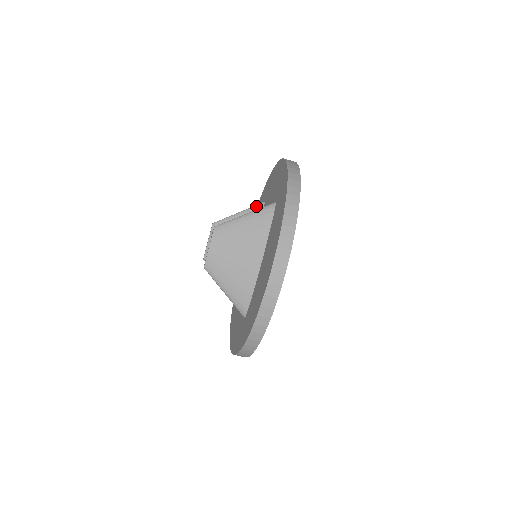
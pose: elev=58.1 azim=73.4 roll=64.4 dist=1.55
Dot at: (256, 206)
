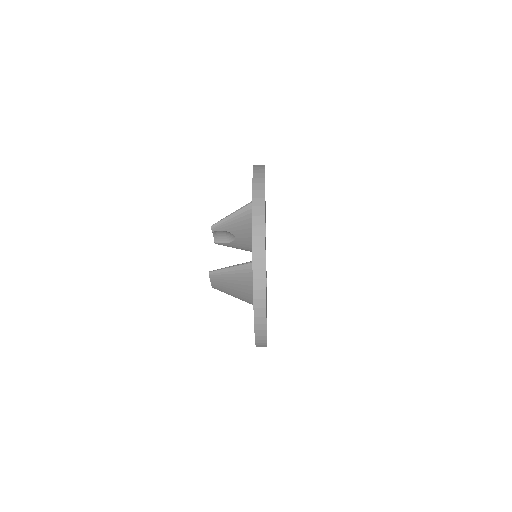
Dot at: (246, 208)
